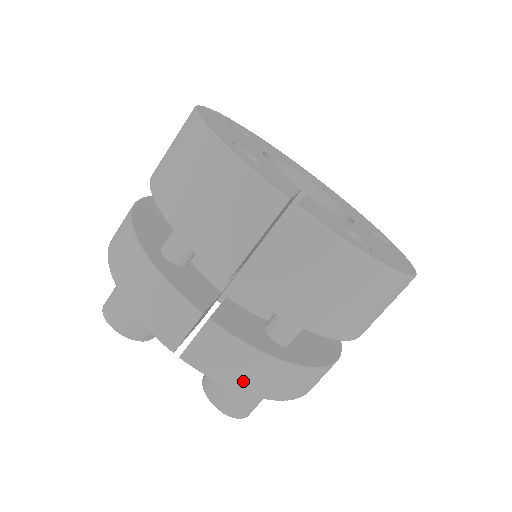
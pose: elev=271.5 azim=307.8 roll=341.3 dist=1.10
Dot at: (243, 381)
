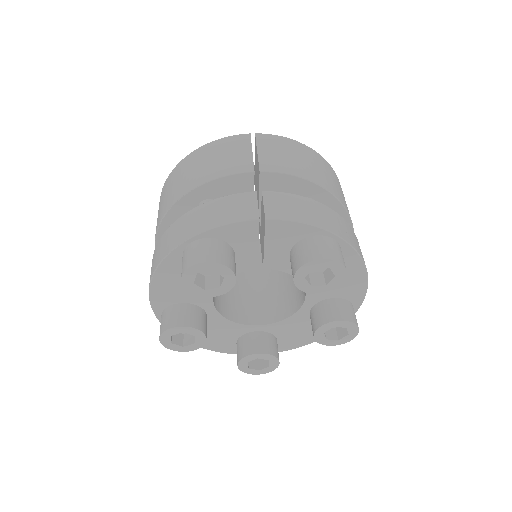
Dot at: (315, 219)
